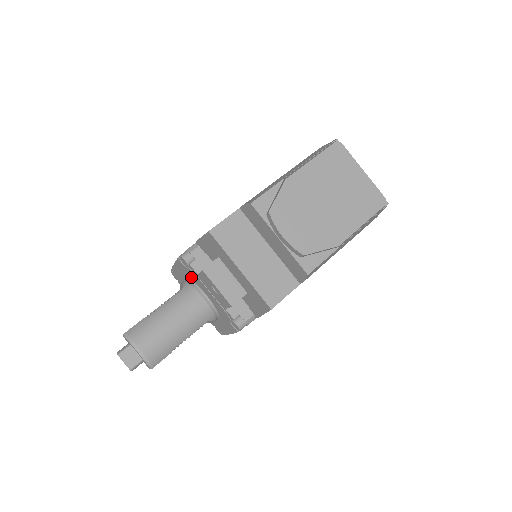
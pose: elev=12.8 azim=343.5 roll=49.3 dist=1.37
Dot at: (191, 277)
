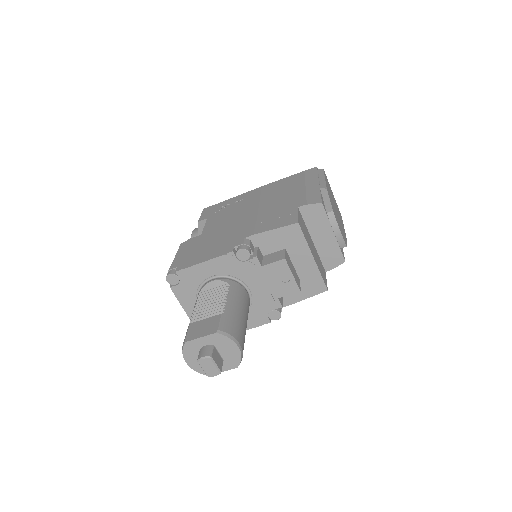
Dot at: (237, 272)
